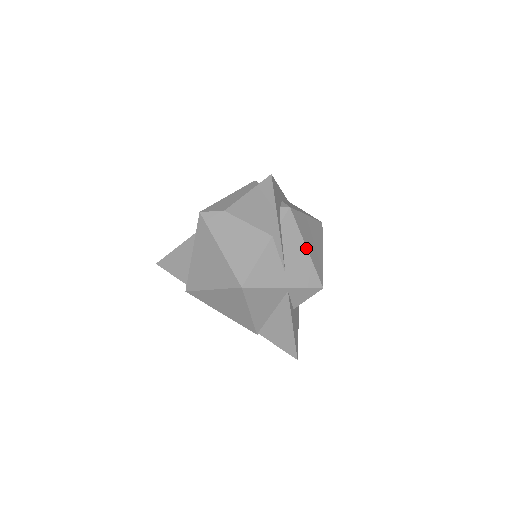
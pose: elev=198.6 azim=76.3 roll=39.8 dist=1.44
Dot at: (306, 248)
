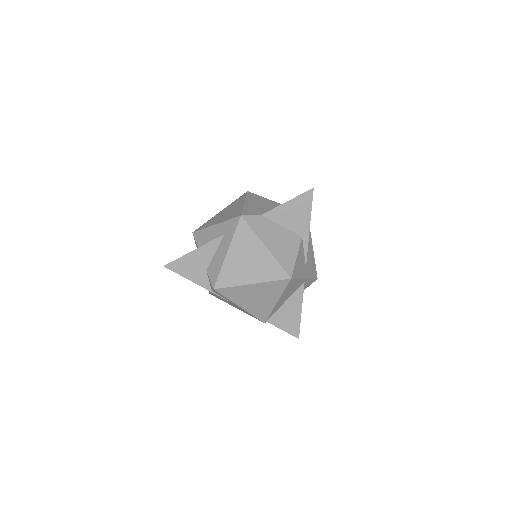
Dot at: (312, 247)
